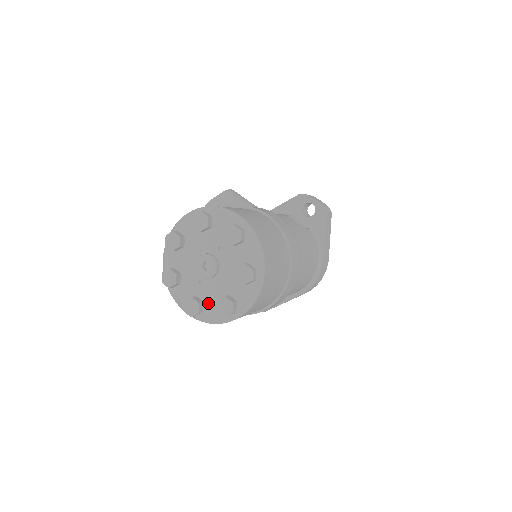
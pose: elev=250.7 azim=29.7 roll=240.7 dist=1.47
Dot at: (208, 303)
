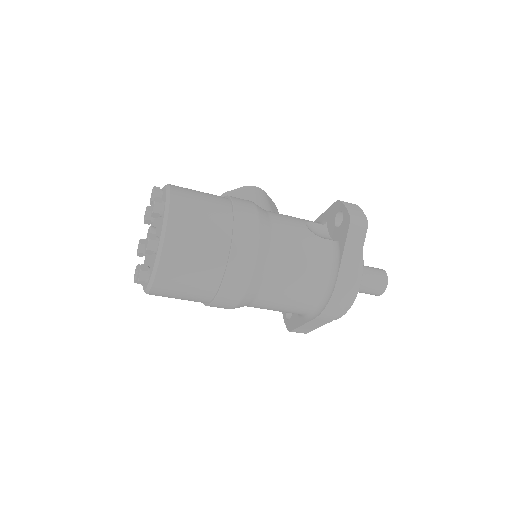
Dot at: occluded
